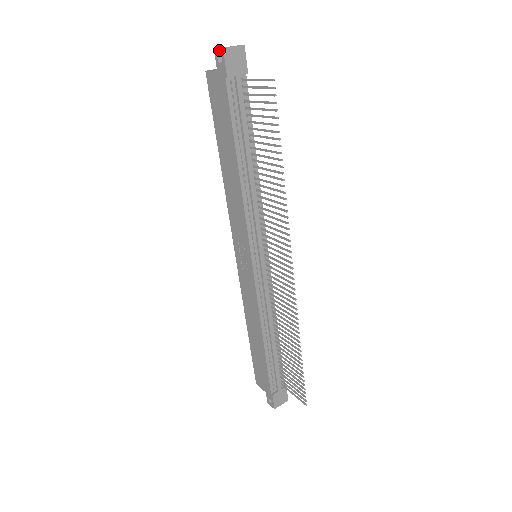
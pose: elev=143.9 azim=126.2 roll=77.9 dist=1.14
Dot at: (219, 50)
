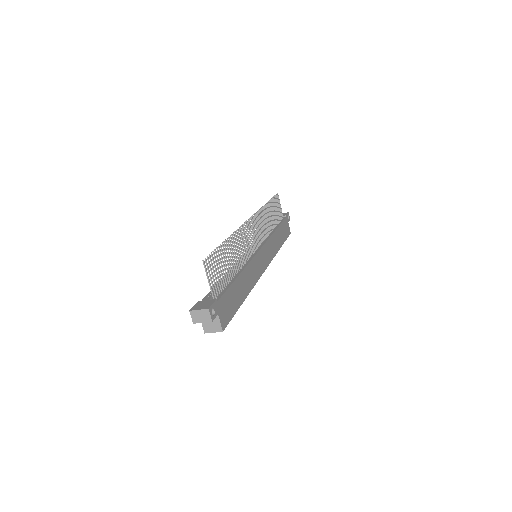
Dot at: occluded
